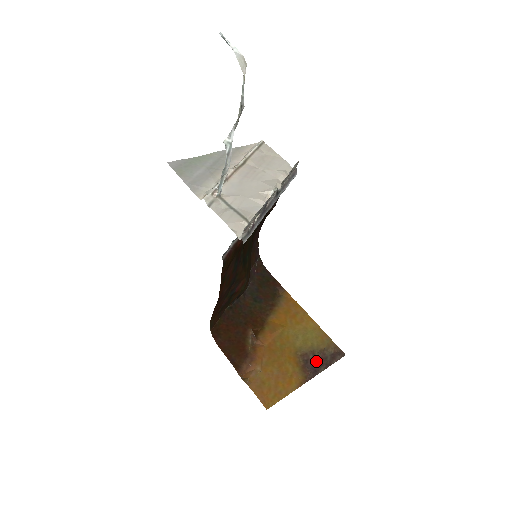
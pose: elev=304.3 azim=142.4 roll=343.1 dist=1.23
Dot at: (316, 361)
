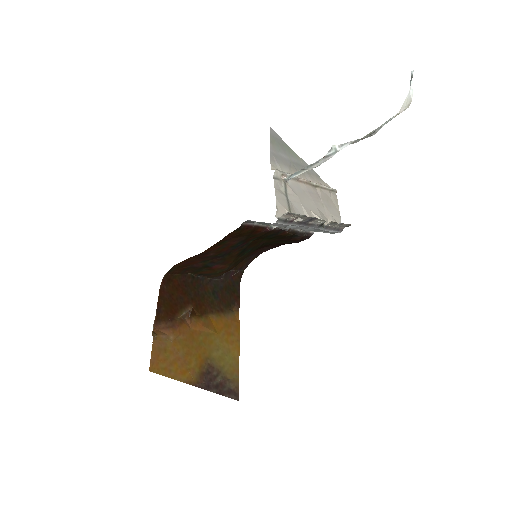
Dot at: (215, 380)
